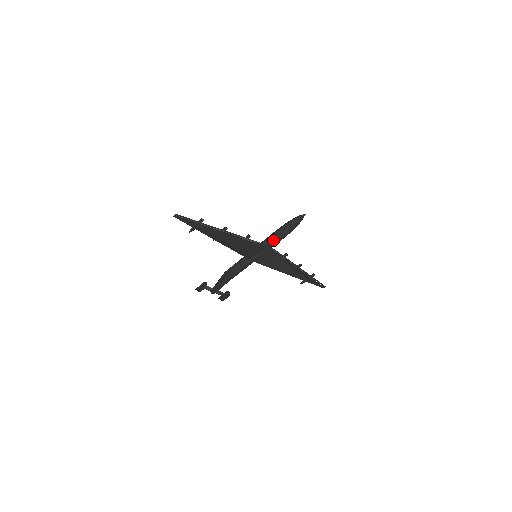
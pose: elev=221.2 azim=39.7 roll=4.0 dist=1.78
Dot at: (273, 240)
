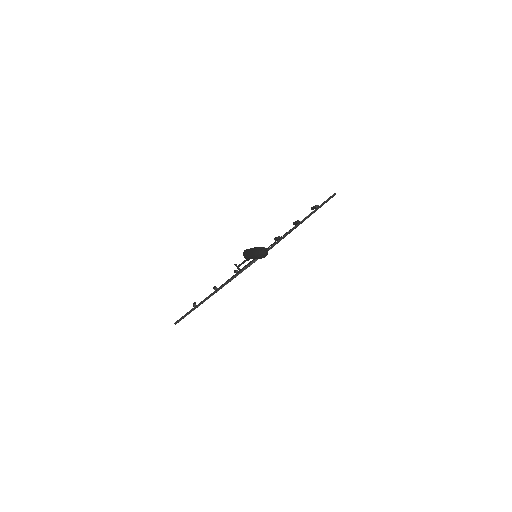
Dot at: occluded
